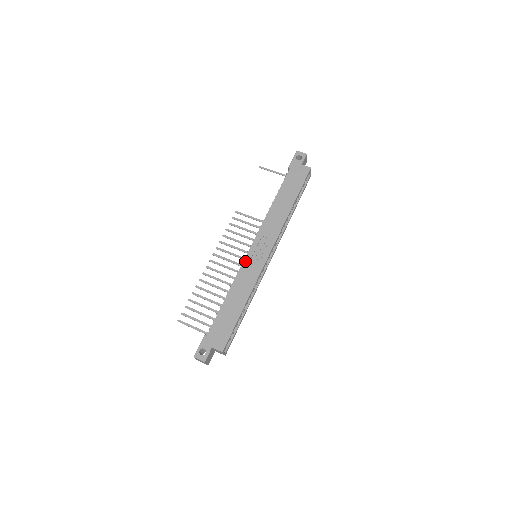
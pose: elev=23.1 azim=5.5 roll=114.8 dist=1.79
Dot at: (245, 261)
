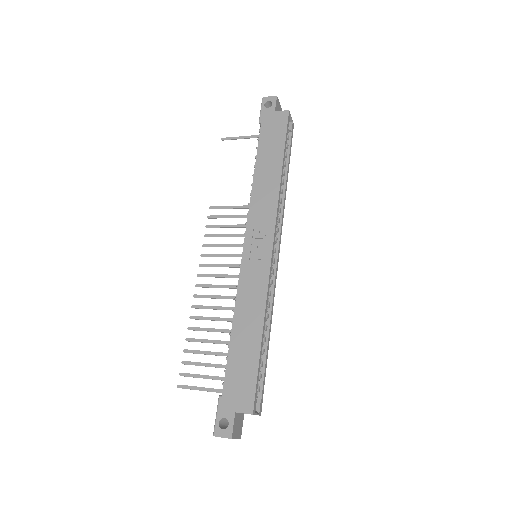
Dot at: (242, 268)
